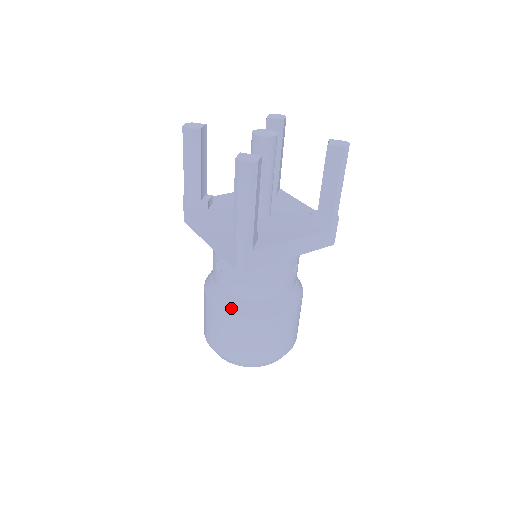
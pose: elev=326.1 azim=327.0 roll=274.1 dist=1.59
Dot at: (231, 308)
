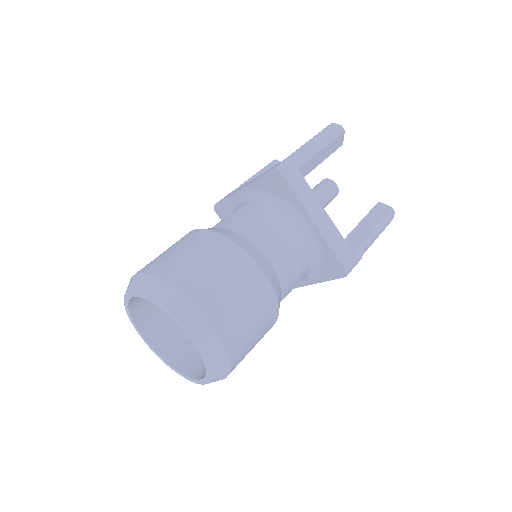
Dot at: (217, 230)
